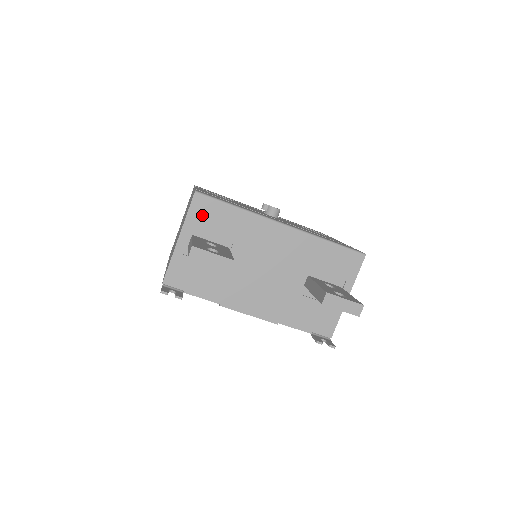
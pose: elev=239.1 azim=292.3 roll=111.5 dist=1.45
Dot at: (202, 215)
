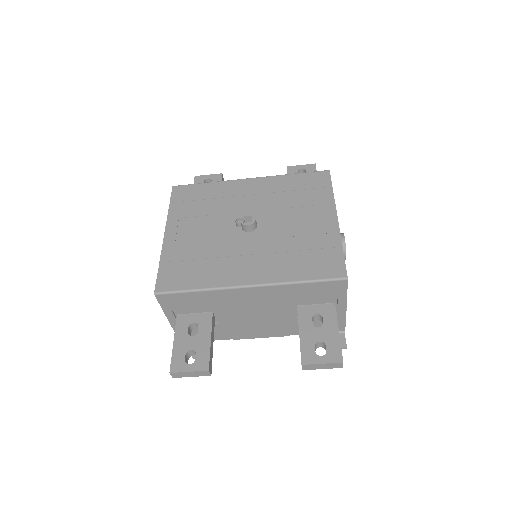
Dot at: (173, 304)
